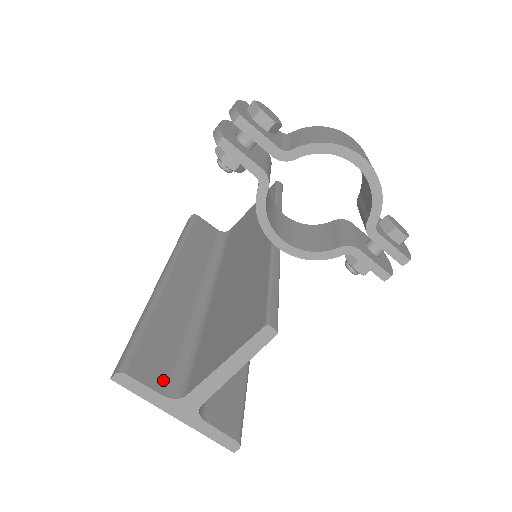
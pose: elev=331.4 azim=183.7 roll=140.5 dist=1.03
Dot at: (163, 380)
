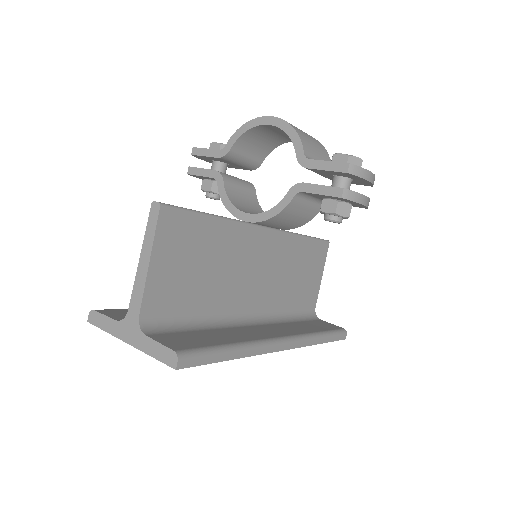
Dot at: occluded
